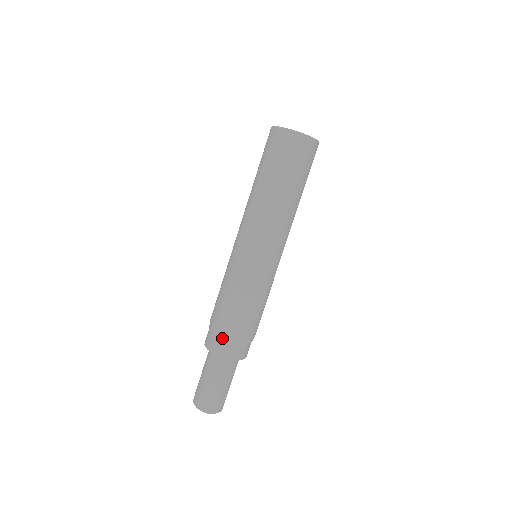
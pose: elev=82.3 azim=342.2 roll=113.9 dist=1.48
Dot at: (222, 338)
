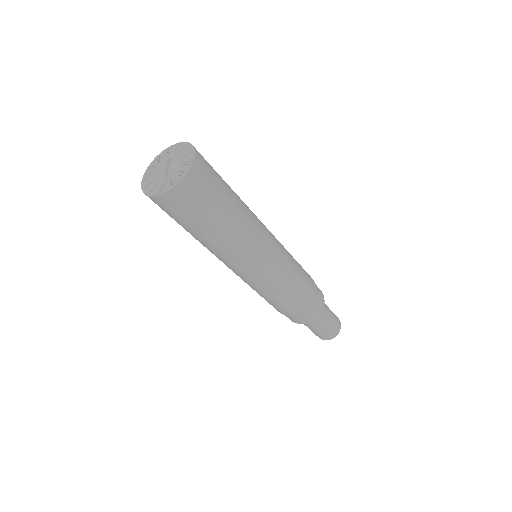
Dot at: (305, 314)
